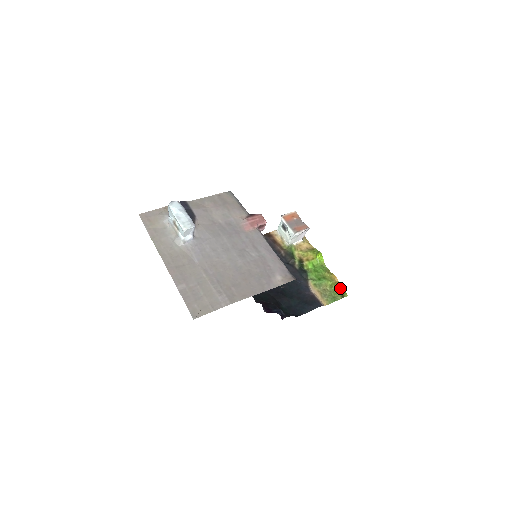
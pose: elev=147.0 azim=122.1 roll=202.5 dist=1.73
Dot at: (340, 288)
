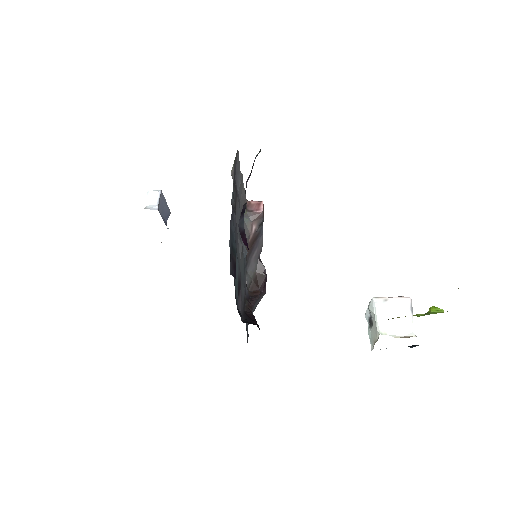
Dot at: occluded
